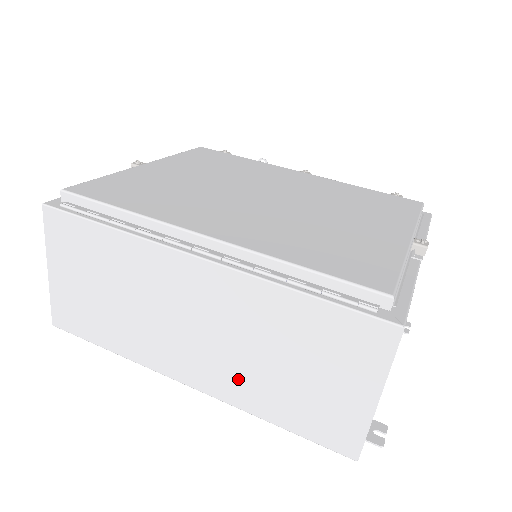
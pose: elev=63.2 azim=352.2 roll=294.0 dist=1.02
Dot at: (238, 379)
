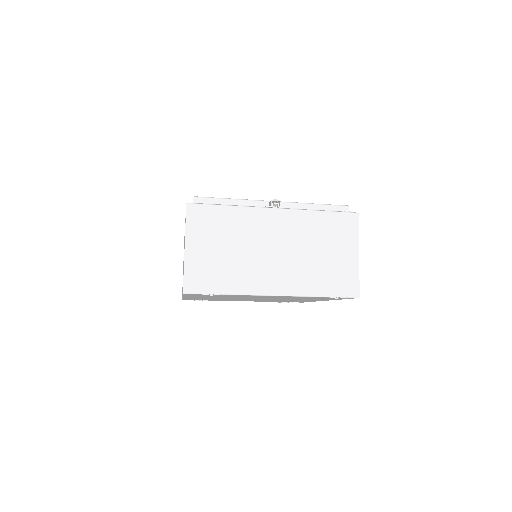
Dot at: occluded
